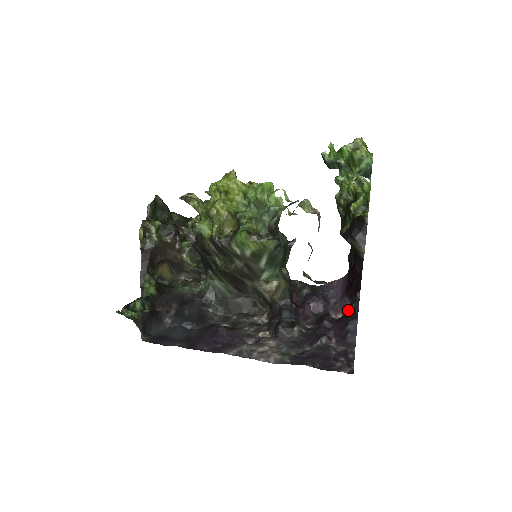
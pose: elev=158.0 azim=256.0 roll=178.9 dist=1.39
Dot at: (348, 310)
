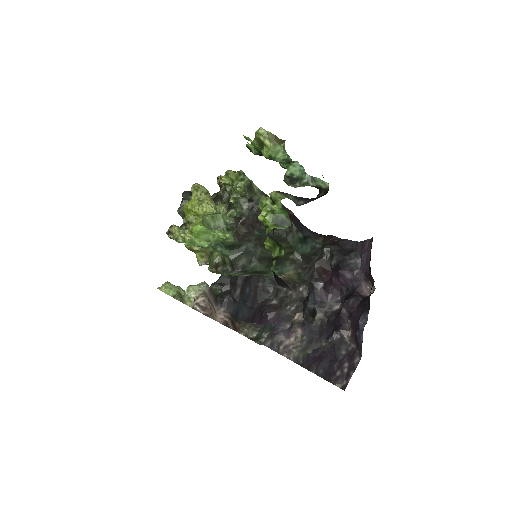
Dot at: occluded
